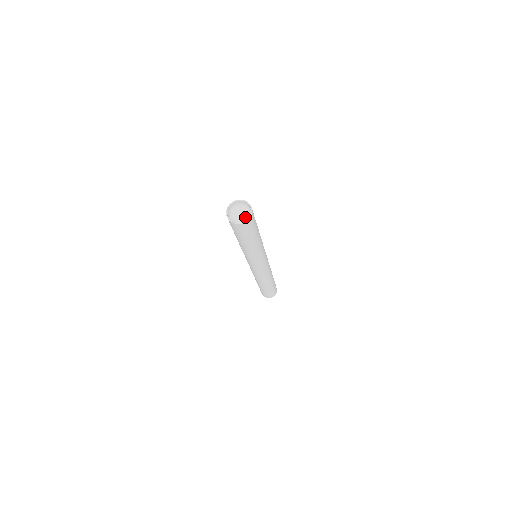
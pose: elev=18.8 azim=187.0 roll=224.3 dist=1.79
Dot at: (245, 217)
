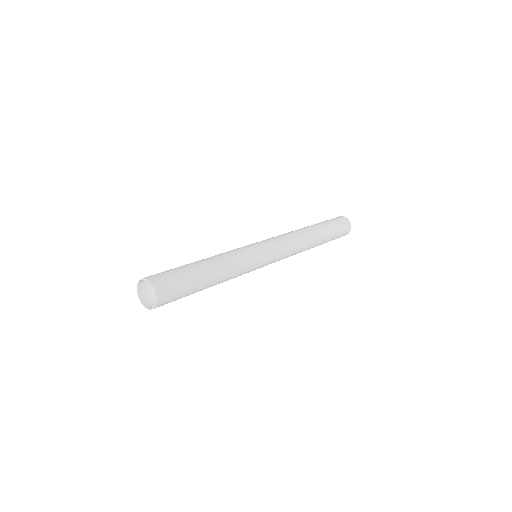
Dot at: occluded
